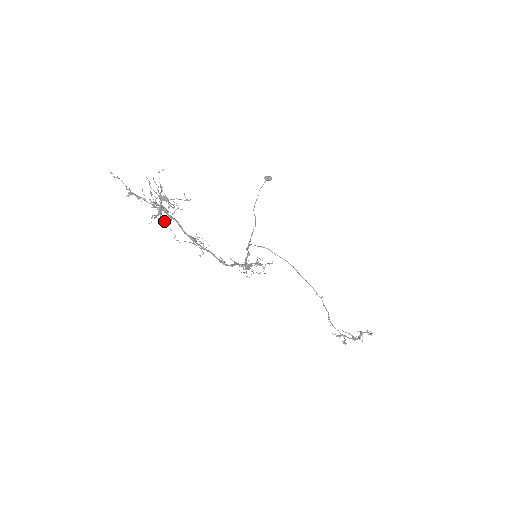
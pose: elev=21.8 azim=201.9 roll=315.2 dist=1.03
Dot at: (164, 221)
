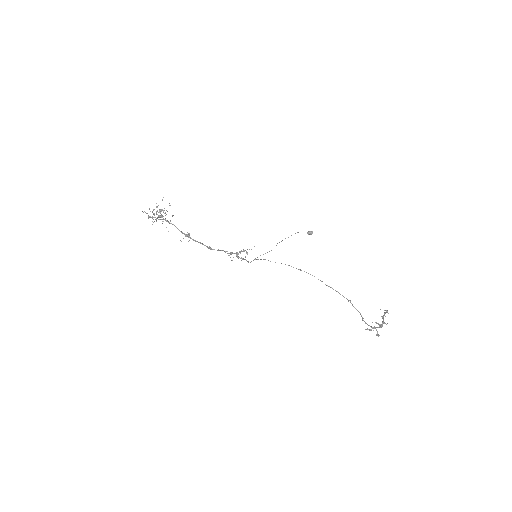
Dot at: (162, 223)
